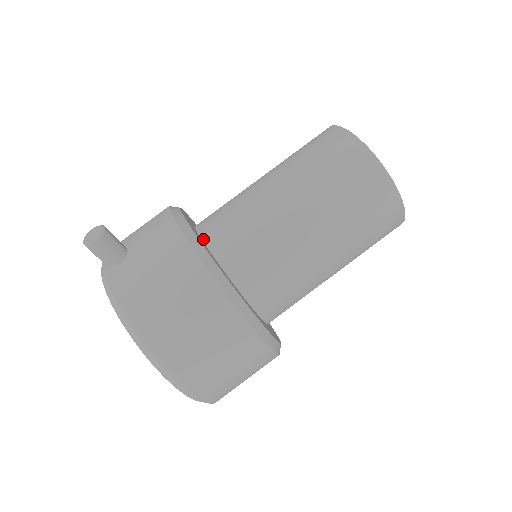
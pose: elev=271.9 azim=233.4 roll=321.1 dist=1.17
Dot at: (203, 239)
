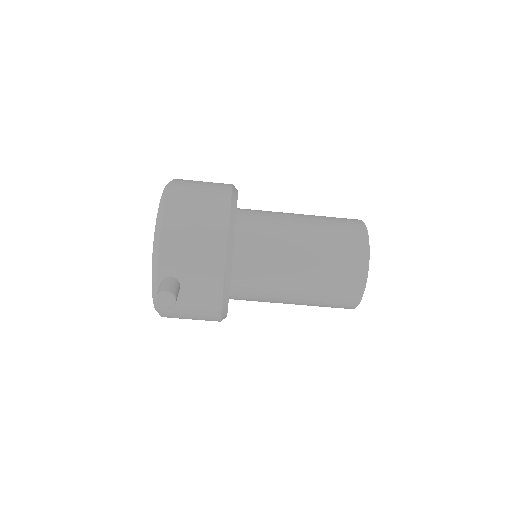
Dot at: (231, 284)
